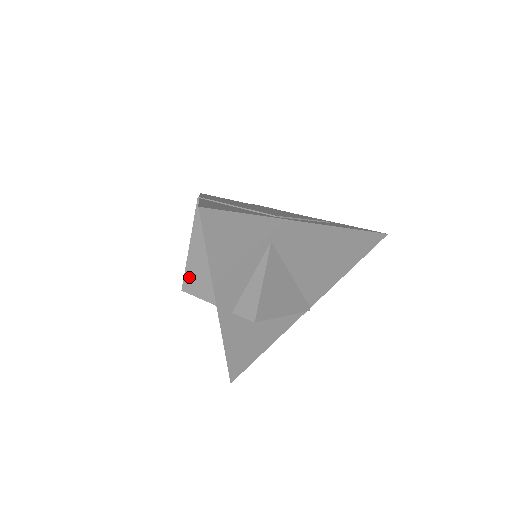
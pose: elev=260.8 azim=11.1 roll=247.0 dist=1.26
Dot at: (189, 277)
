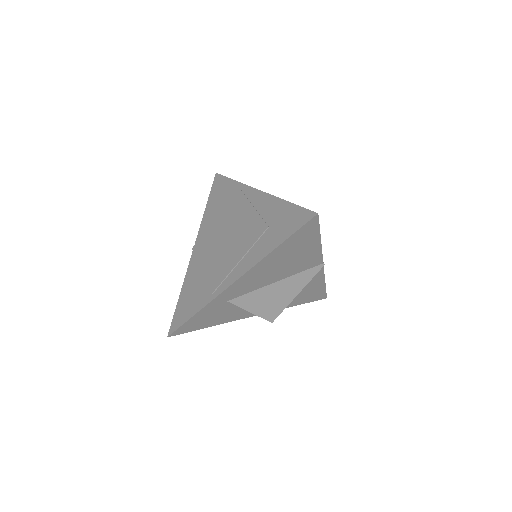
Dot at: occluded
